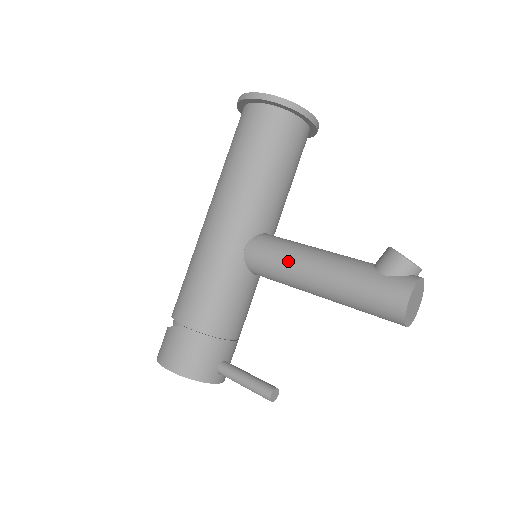
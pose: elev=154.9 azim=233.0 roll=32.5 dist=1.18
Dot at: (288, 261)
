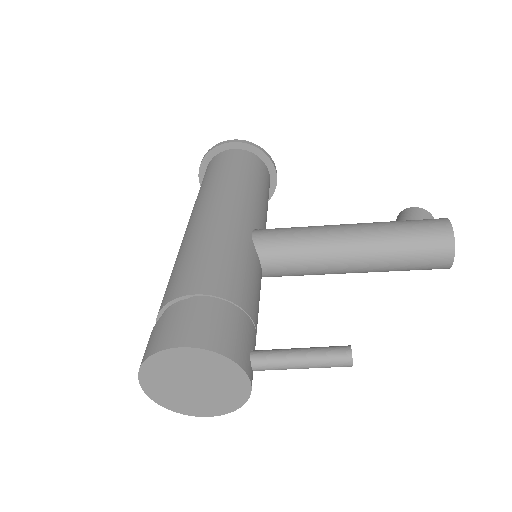
Dot at: (311, 230)
